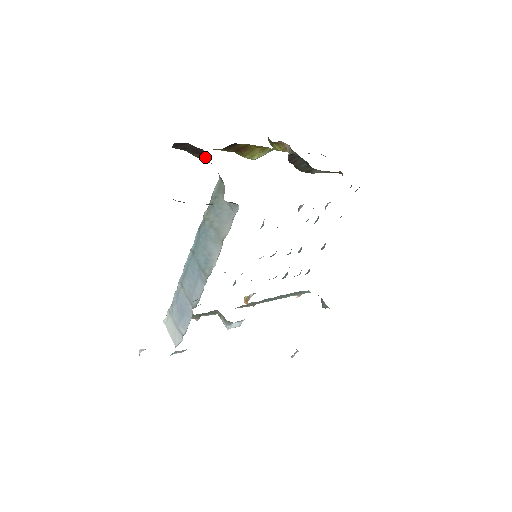
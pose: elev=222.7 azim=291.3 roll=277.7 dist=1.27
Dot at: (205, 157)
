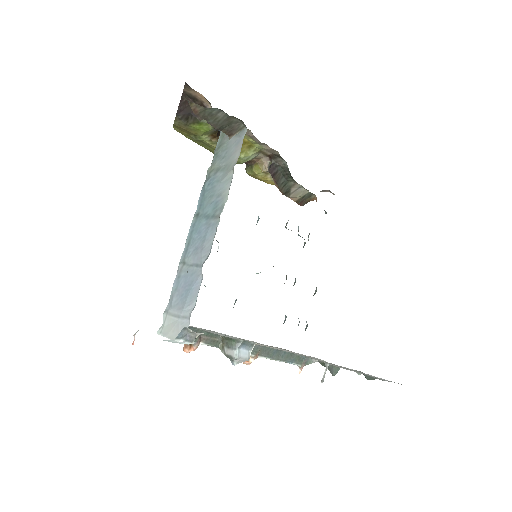
Dot at: occluded
